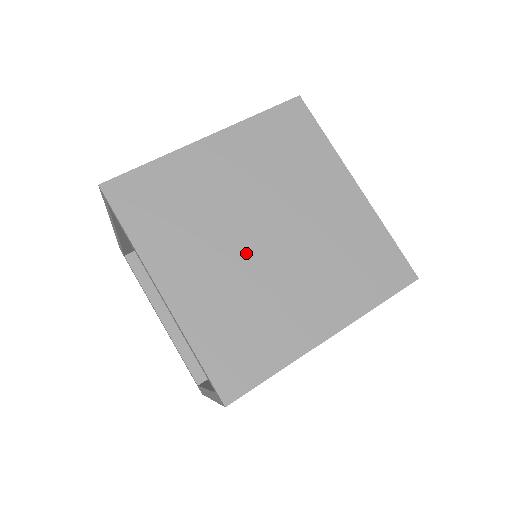
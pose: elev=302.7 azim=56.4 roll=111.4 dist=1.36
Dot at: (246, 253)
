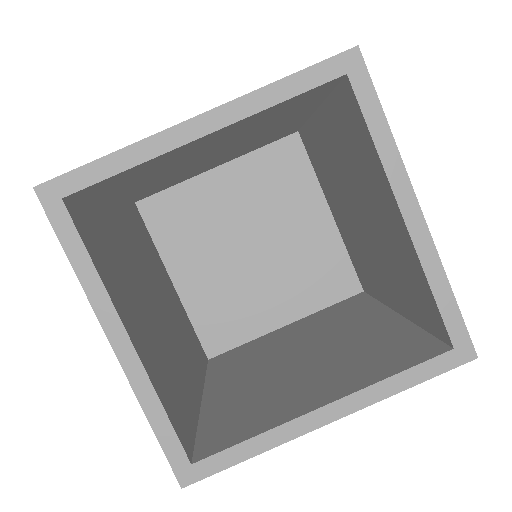
Dot at: occluded
